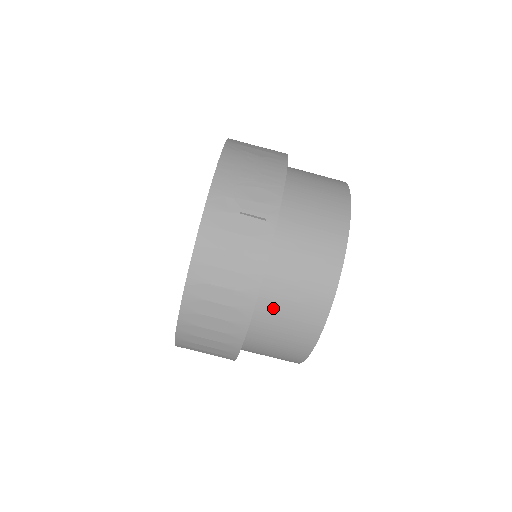
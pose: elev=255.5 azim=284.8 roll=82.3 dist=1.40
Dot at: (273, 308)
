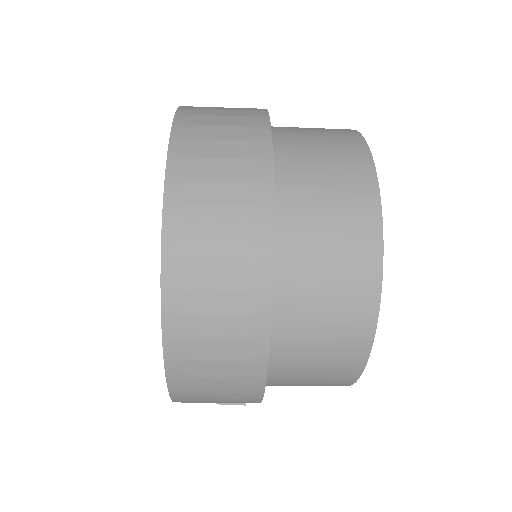
Dot at: occluded
